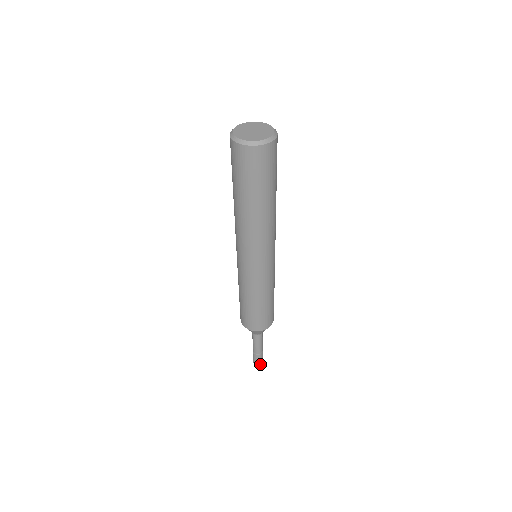
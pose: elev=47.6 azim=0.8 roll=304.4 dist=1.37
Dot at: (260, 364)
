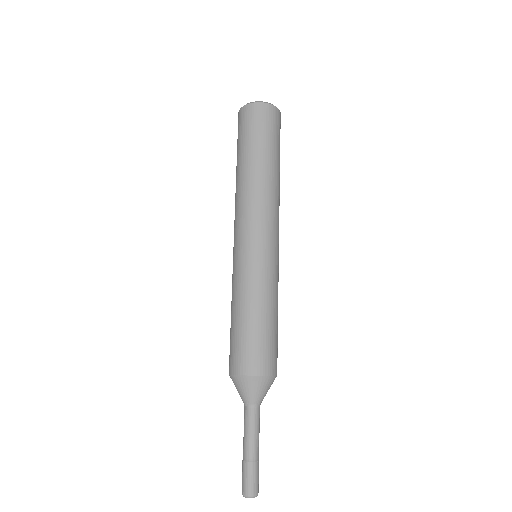
Dot at: (254, 493)
